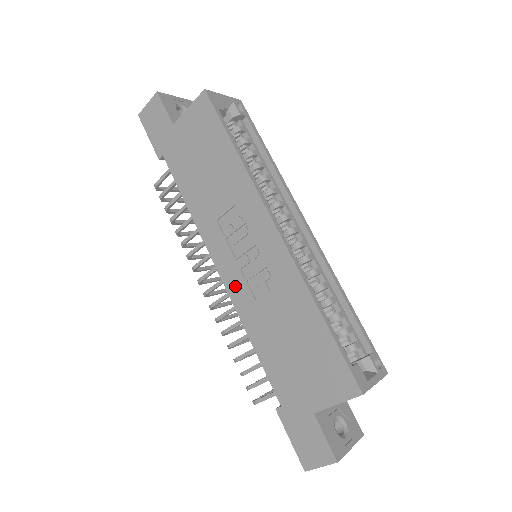
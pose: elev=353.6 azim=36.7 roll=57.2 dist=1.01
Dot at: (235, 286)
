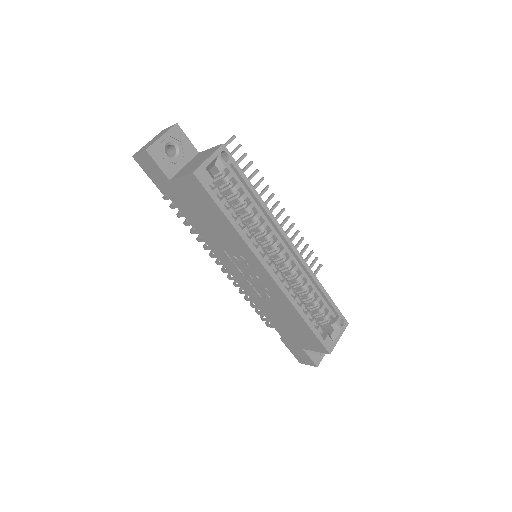
Dot at: (245, 285)
